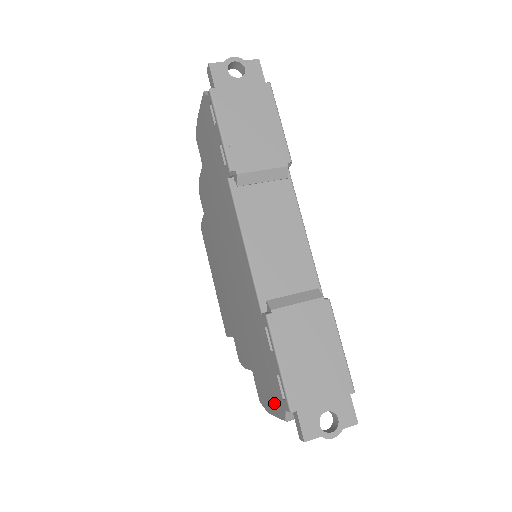
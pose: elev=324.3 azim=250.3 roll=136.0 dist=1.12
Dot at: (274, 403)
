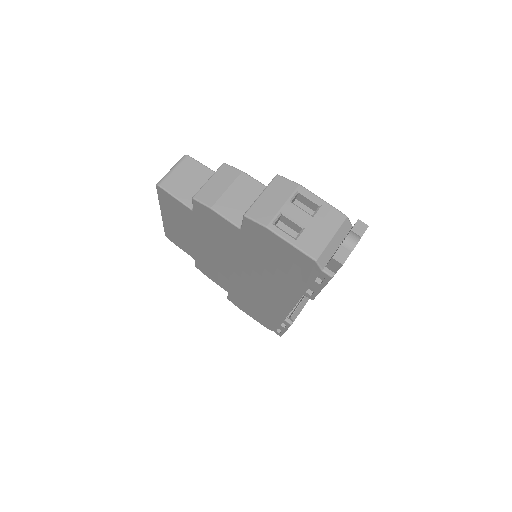
Dot at: (259, 321)
